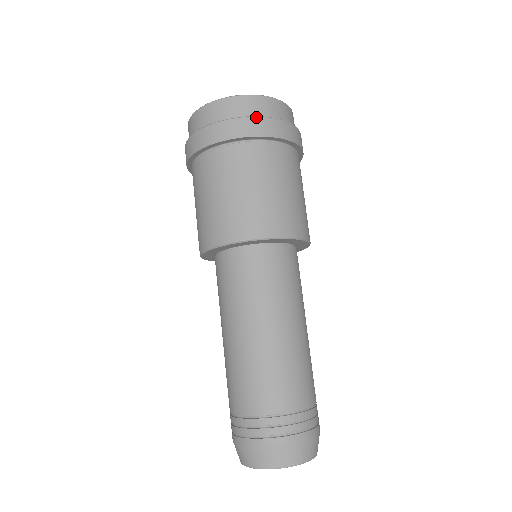
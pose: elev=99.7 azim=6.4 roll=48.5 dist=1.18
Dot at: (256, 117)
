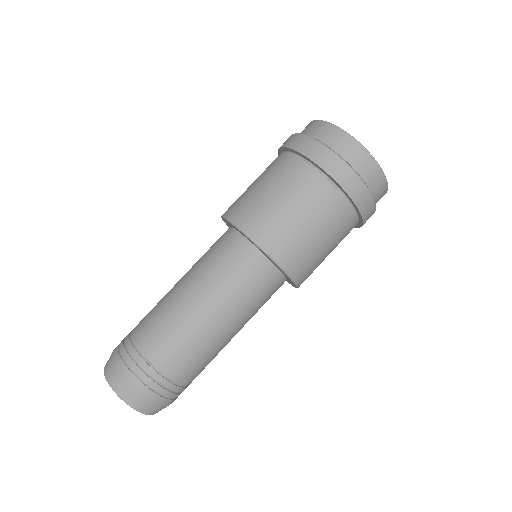
Dot at: (369, 191)
